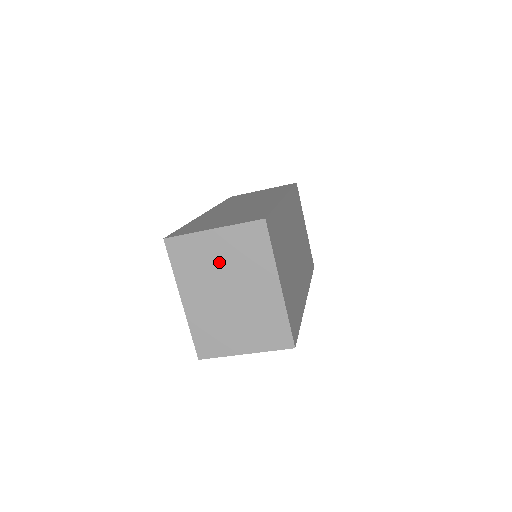
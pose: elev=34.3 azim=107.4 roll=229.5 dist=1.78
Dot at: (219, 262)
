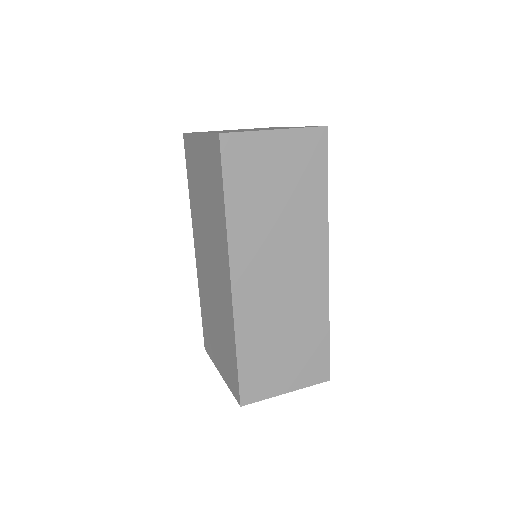
Dot at: occluded
